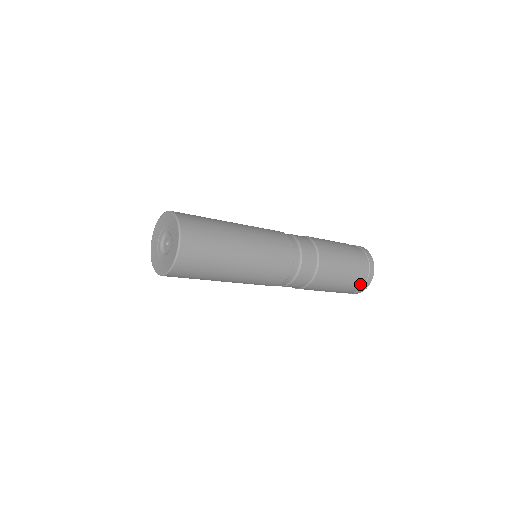
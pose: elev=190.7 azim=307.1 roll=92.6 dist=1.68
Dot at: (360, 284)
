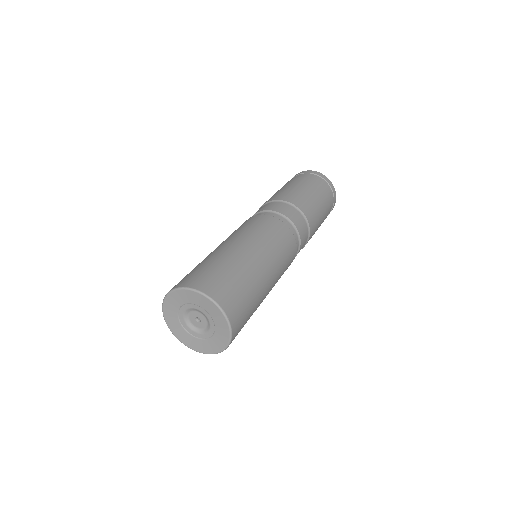
Dot at: occluded
